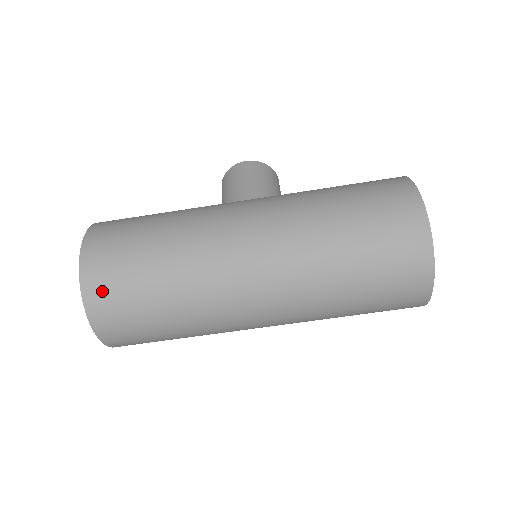
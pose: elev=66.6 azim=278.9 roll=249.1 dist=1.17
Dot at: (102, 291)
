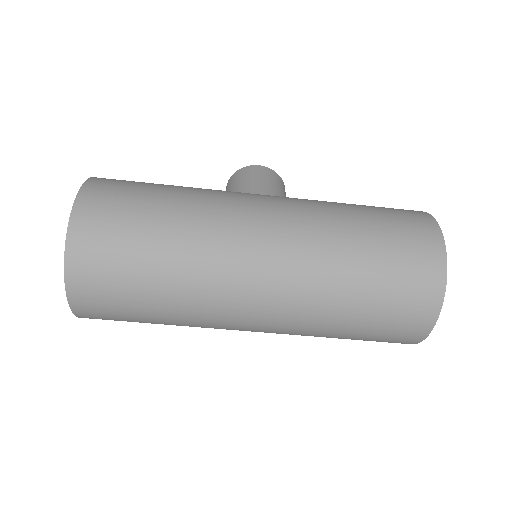
Dot at: (91, 244)
